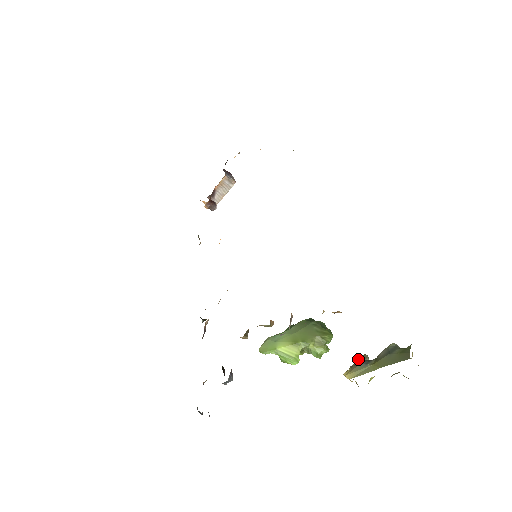
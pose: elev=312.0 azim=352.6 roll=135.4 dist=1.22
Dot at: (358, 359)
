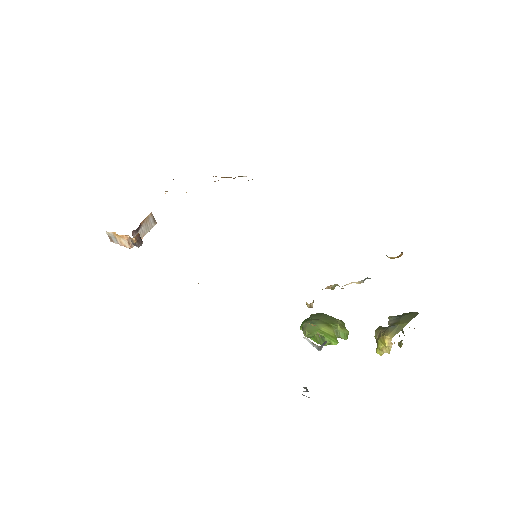
Dot at: (380, 328)
